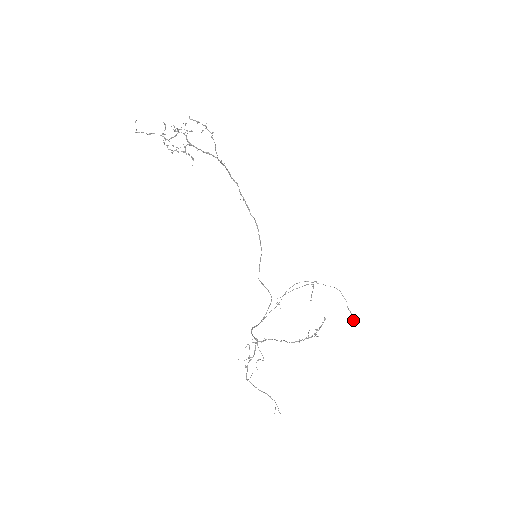
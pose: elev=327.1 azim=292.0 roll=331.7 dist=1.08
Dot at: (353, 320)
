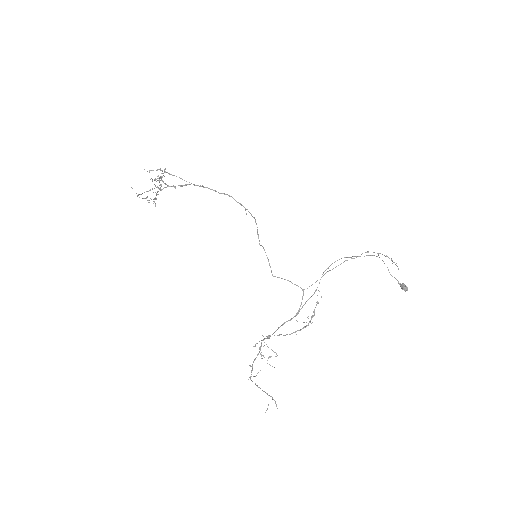
Dot at: (401, 288)
